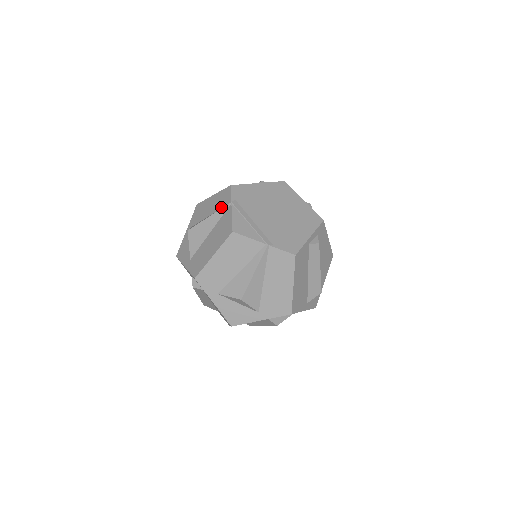
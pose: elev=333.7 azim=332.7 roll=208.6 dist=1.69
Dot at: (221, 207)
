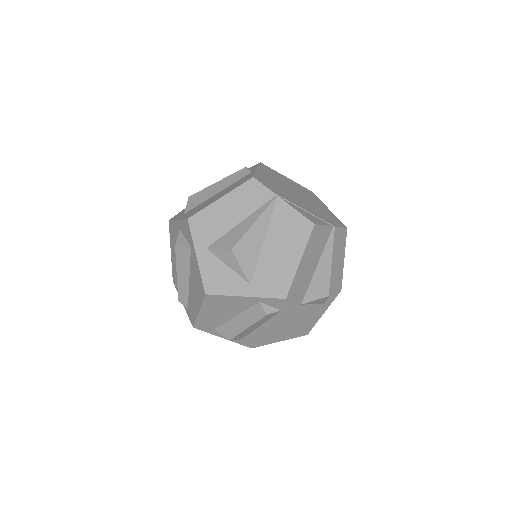
Dot at: (259, 206)
